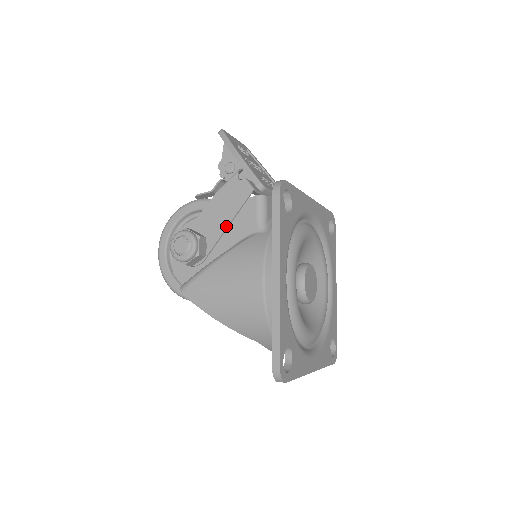
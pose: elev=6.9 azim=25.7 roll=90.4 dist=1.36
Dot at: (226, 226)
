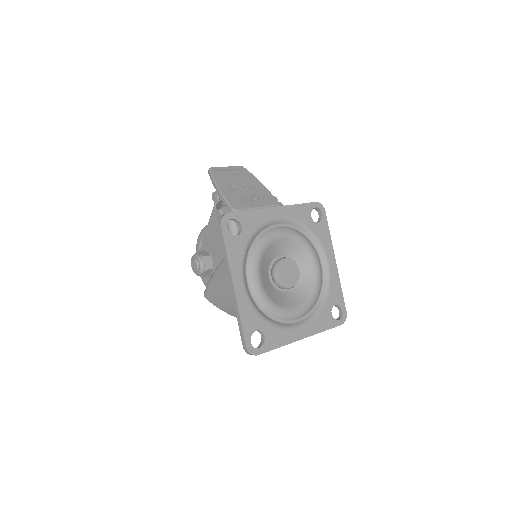
Dot at: (218, 245)
